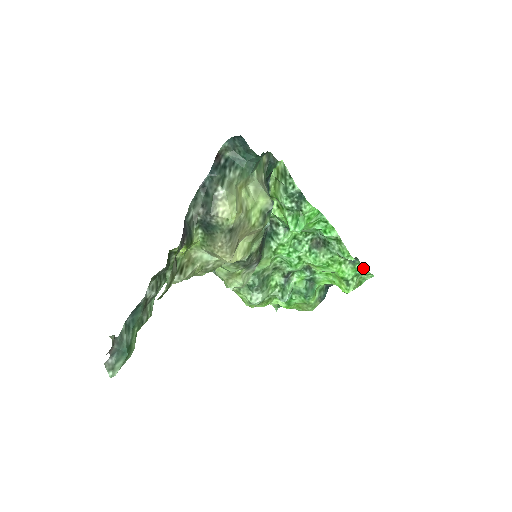
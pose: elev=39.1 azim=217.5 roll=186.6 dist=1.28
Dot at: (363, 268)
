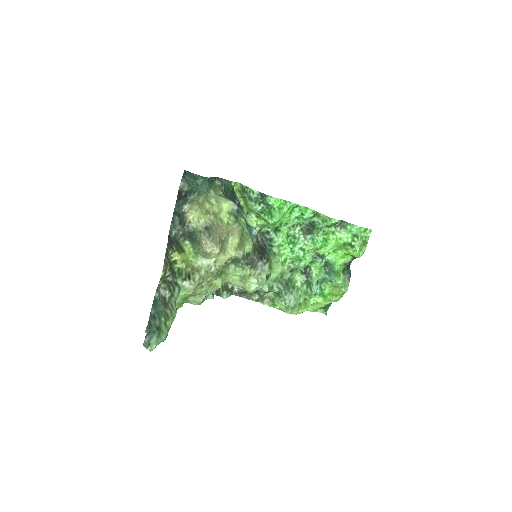
Dot at: (354, 226)
